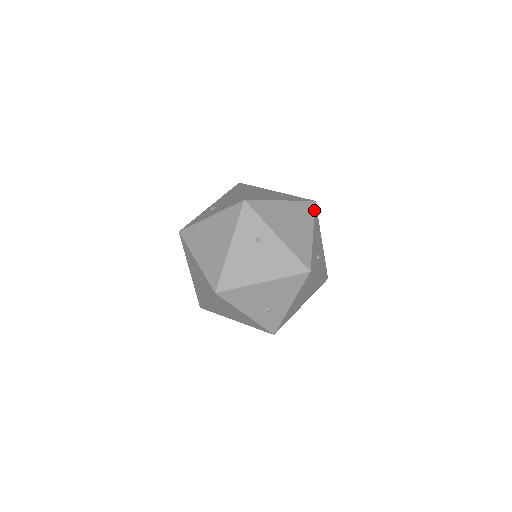
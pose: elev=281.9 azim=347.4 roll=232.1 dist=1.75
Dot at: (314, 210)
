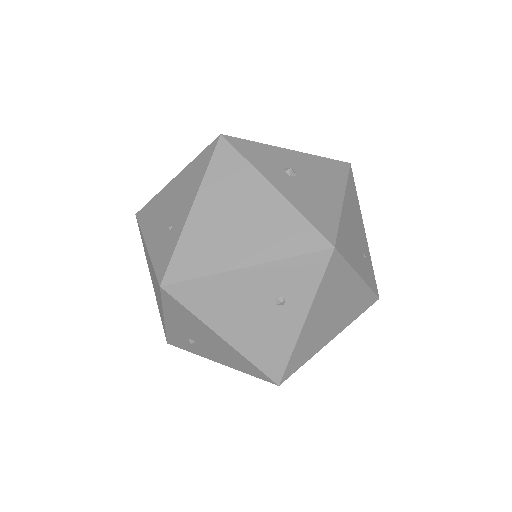
Dot at: (366, 309)
